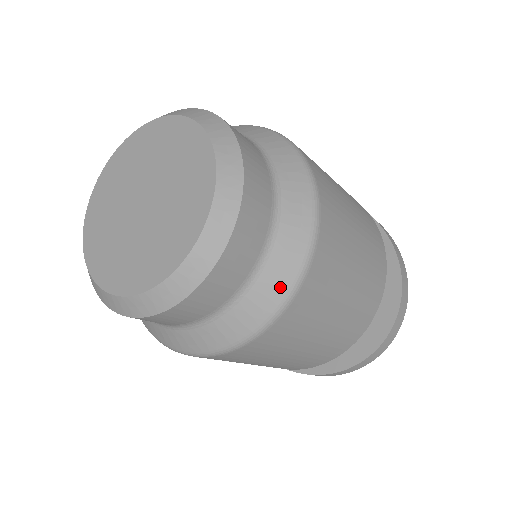
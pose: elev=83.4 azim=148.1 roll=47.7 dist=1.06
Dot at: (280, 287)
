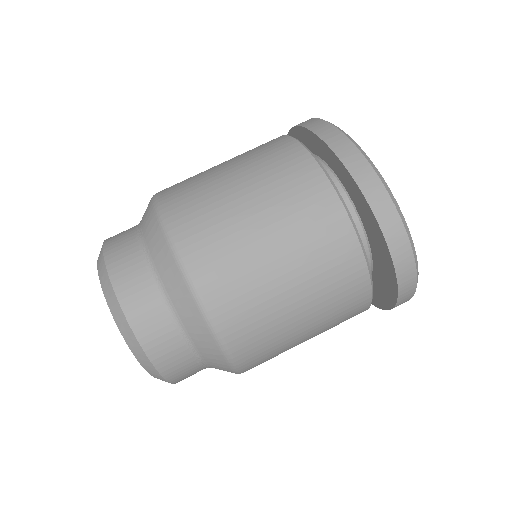
Dot at: (219, 359)
